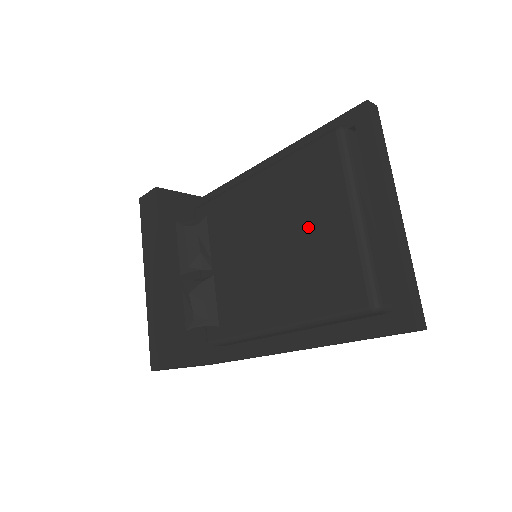
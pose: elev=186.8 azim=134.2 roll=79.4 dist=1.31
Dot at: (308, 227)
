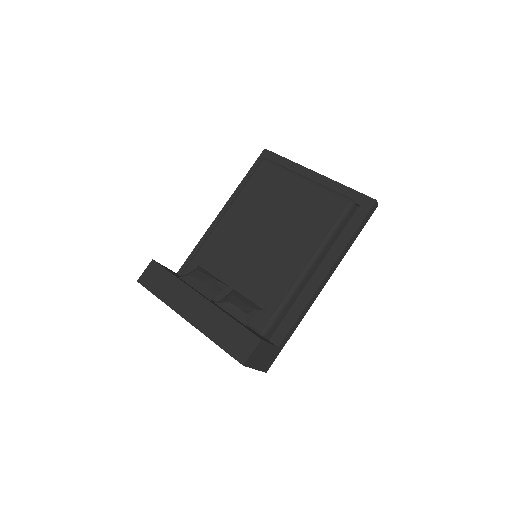
Dot at: (284, 205)
